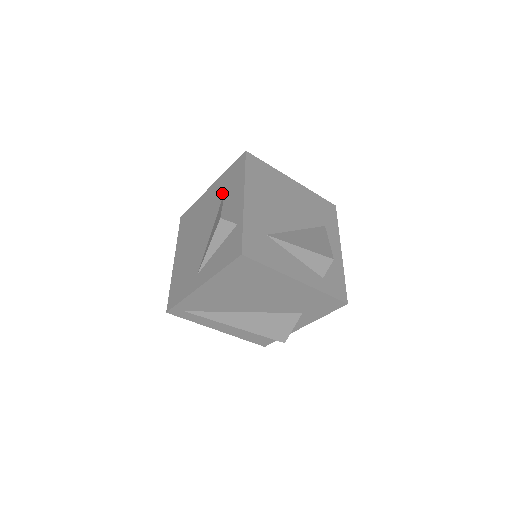
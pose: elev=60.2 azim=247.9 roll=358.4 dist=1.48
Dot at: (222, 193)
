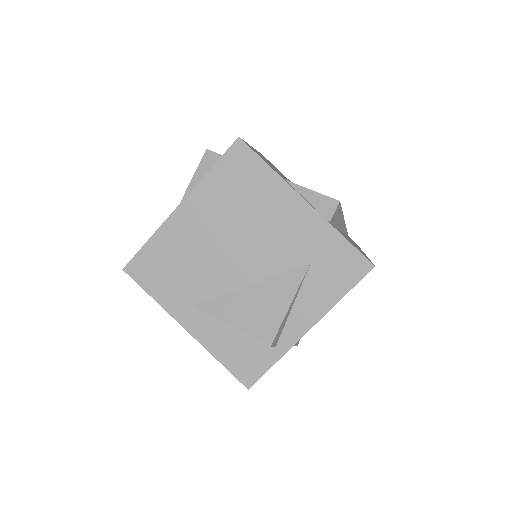
Dot at: (304, 259)
